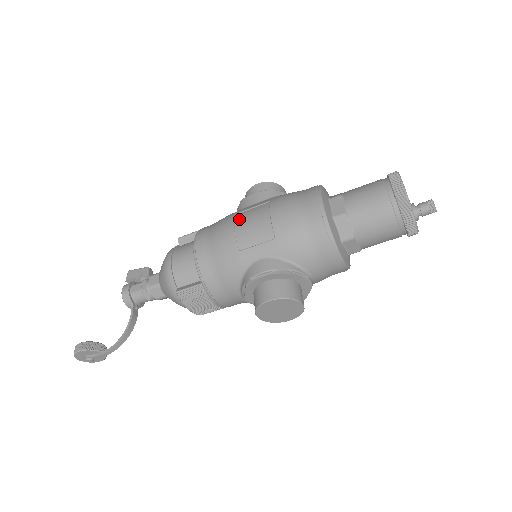
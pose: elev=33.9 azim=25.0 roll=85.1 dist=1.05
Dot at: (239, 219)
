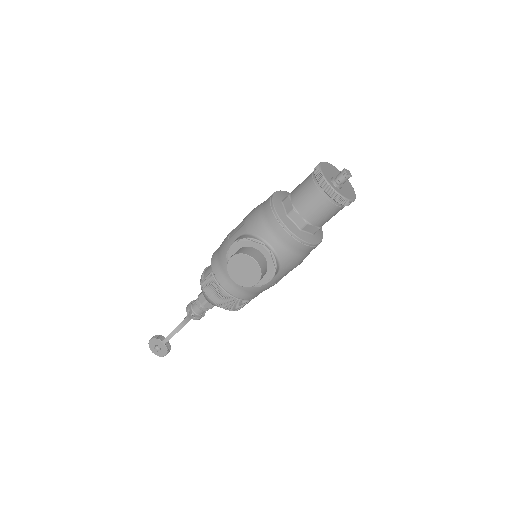
Dot at: occluded
